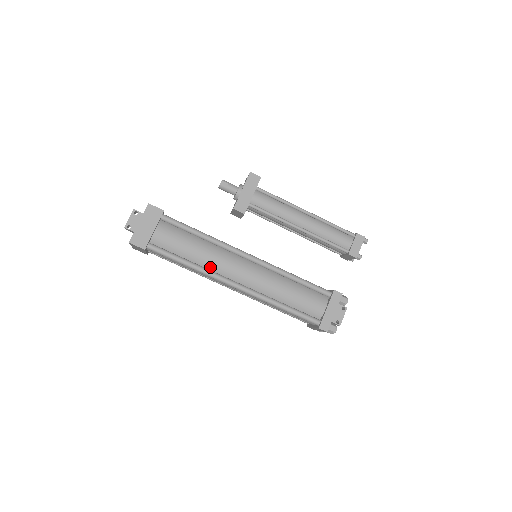
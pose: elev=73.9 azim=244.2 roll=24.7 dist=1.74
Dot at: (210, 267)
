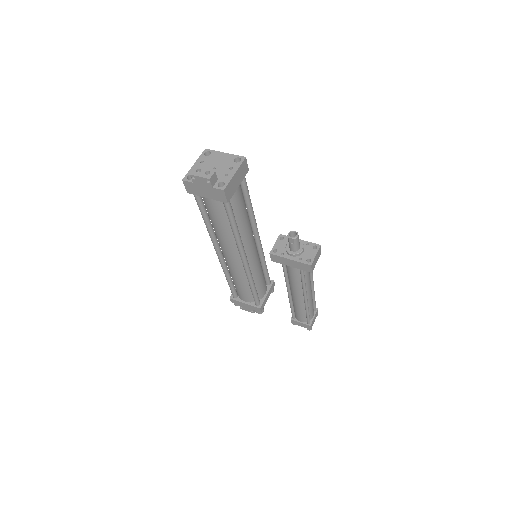
Dot at: (217, 235)
